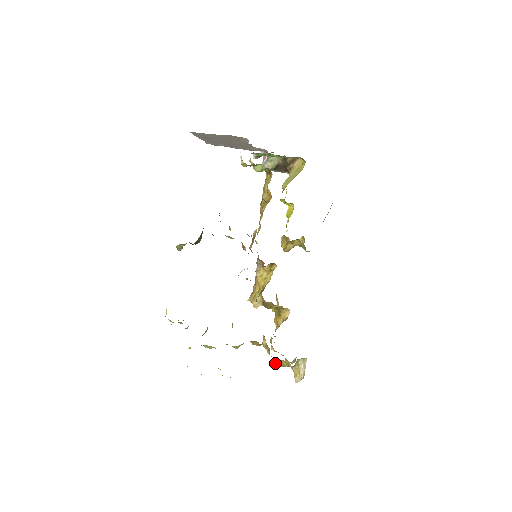
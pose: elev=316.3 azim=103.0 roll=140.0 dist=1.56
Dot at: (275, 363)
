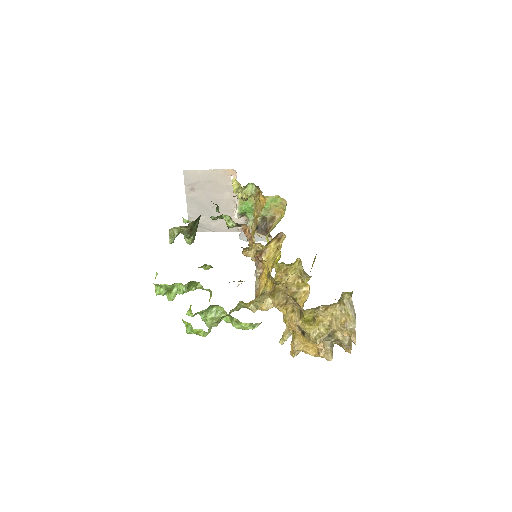
Dot at: (312, 316)
